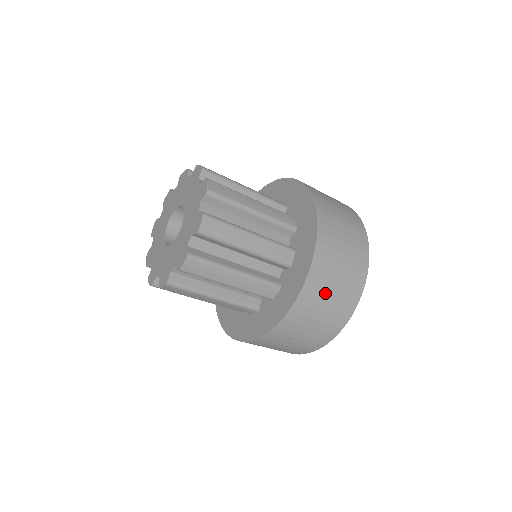
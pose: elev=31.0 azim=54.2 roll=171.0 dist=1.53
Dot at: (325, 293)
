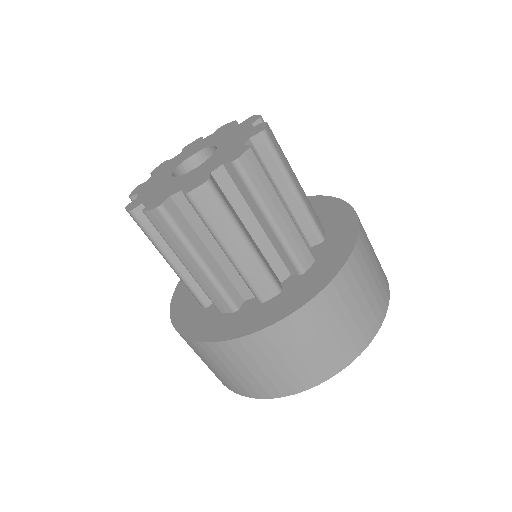
Dot at: (265, 359)
